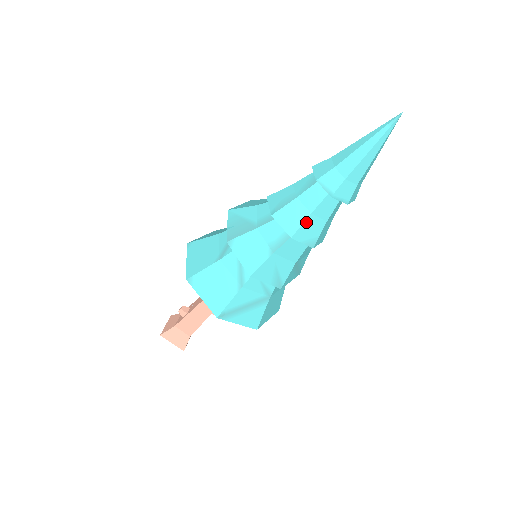
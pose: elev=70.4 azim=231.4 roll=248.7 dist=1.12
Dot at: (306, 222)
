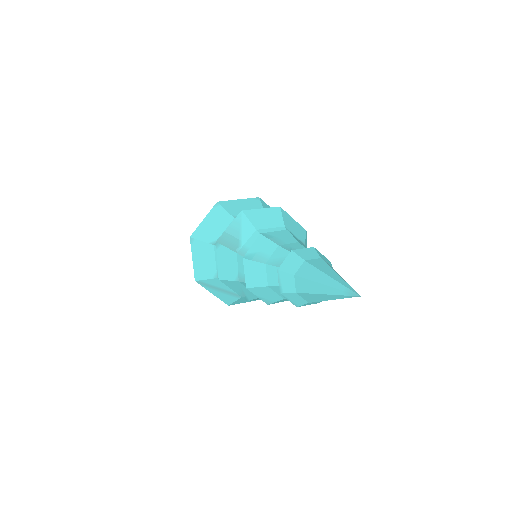
Dot at: (262, 288)
